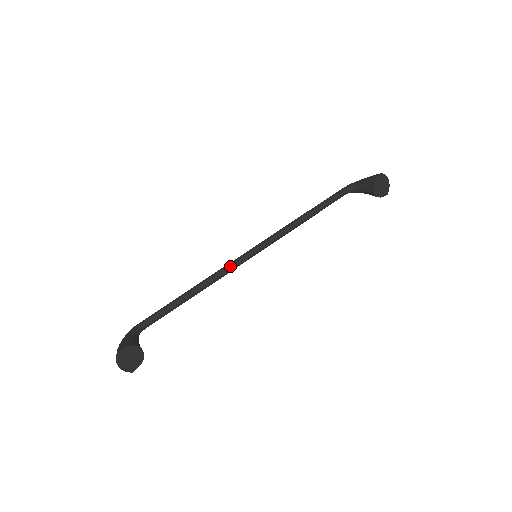
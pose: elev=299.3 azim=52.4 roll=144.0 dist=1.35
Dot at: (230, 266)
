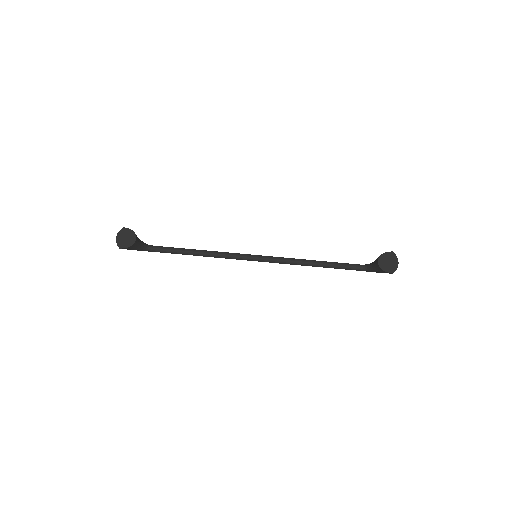
Dot at: (234, 253)
